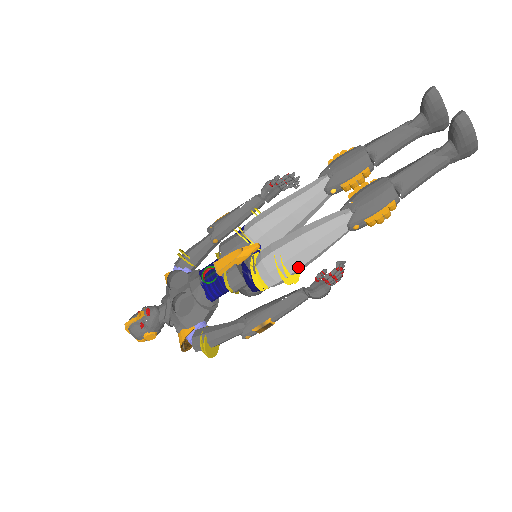
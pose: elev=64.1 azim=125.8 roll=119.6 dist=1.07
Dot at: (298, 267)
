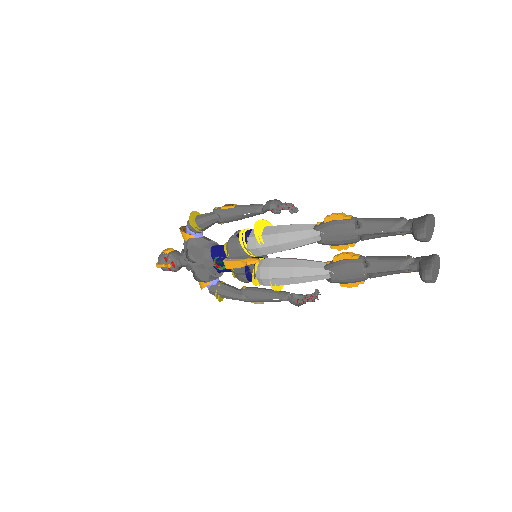
Dot at: occluded
